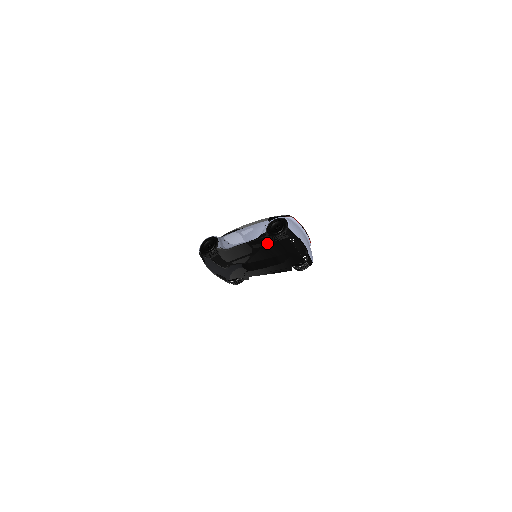
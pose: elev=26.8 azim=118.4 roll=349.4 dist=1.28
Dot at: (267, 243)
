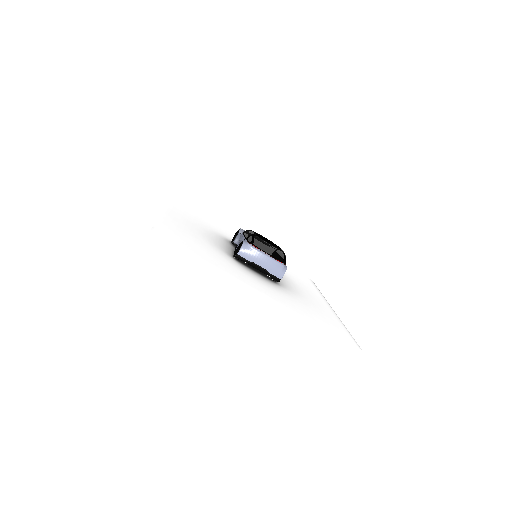
Dot at: occluded
